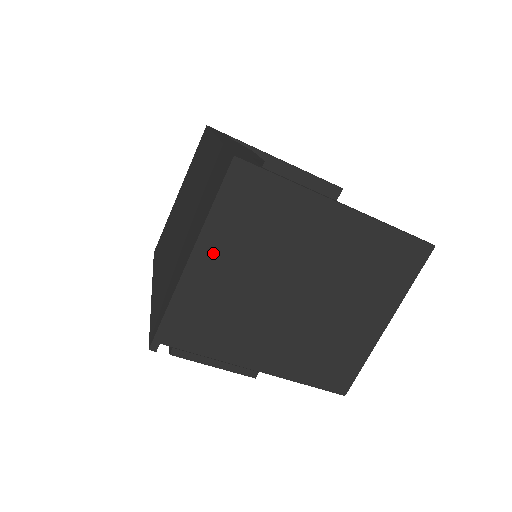
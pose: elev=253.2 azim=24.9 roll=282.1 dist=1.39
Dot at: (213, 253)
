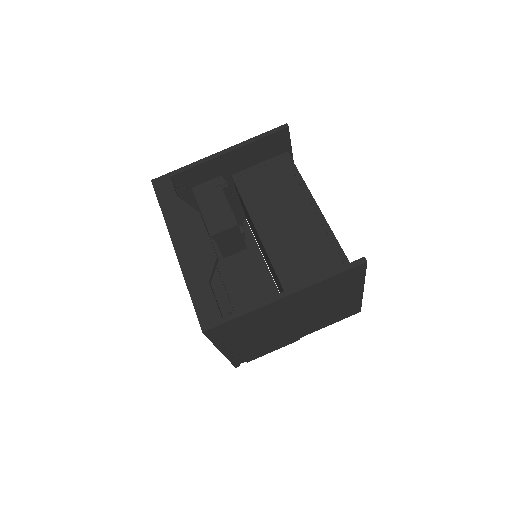
Dot at: (231, 345)
